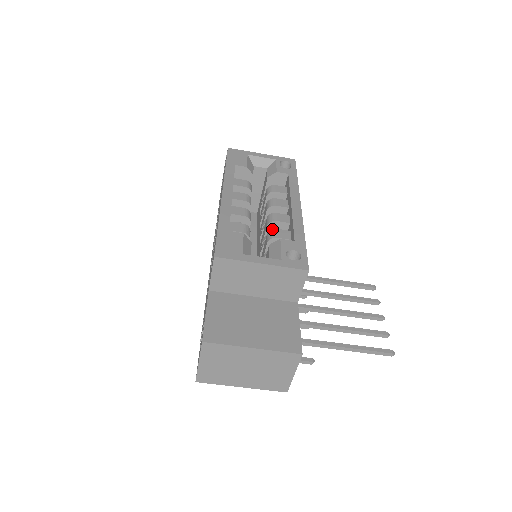
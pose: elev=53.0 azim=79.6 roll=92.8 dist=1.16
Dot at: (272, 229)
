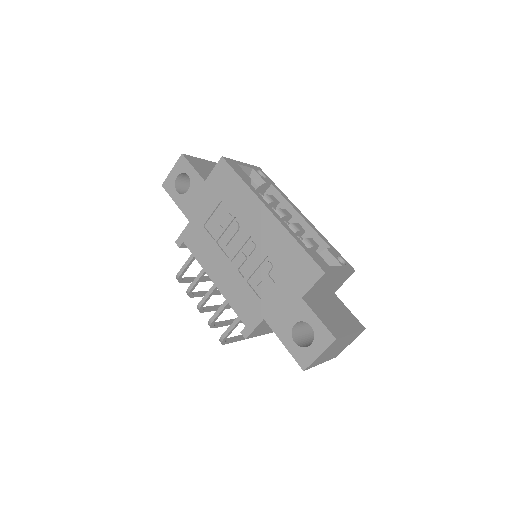
Dot at: (305, 238)
